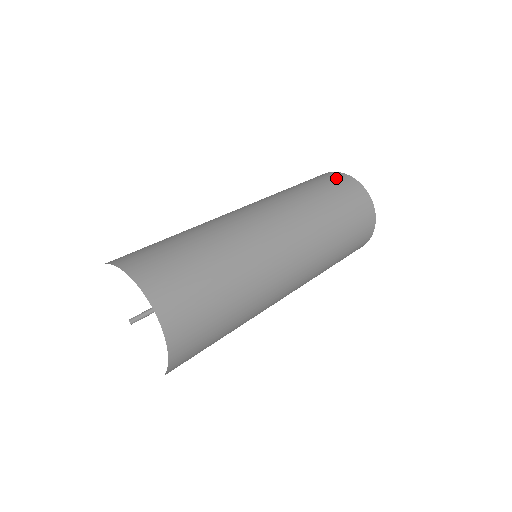
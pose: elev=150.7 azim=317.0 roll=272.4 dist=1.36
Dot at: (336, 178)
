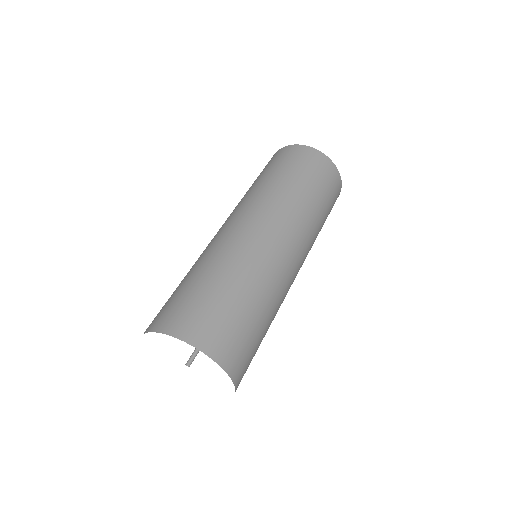
Dot at: (277, 156)
